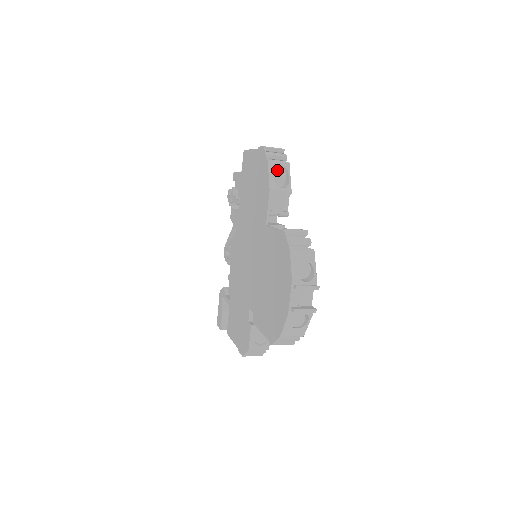
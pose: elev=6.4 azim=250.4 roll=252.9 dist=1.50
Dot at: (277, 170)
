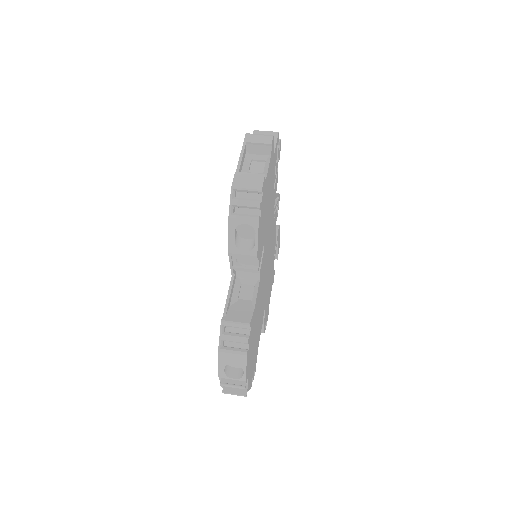
Dot at: (243, 225)
